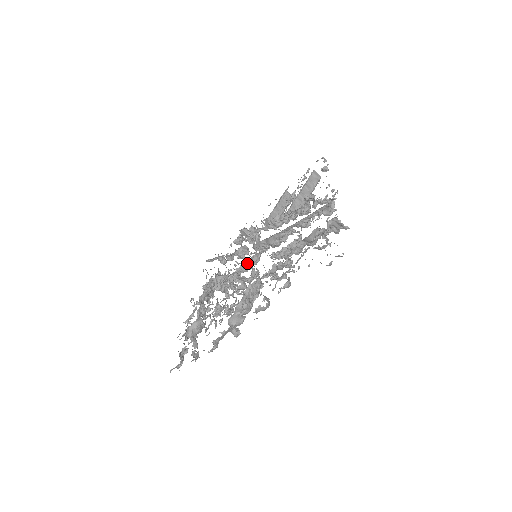
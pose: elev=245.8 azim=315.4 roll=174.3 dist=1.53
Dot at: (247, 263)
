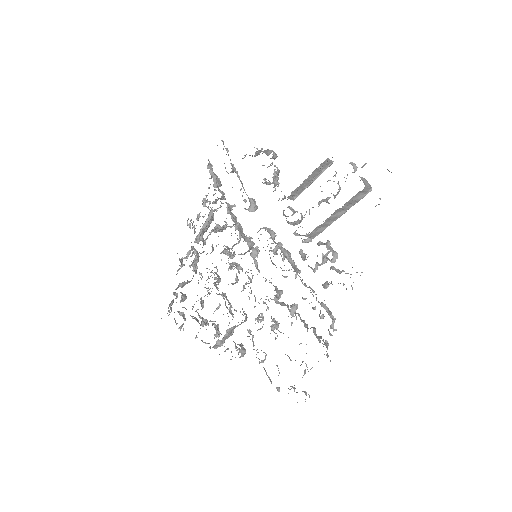
Dot at: occluded
